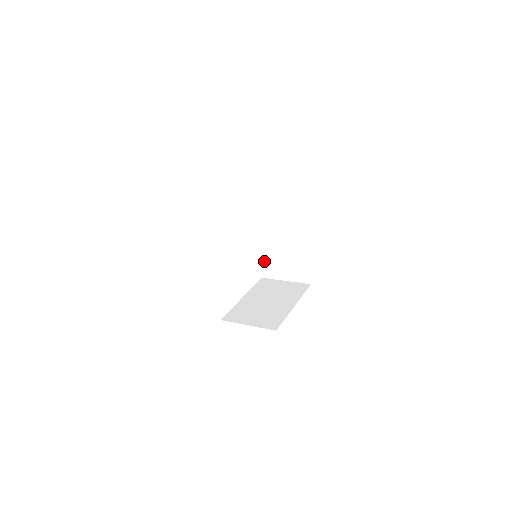
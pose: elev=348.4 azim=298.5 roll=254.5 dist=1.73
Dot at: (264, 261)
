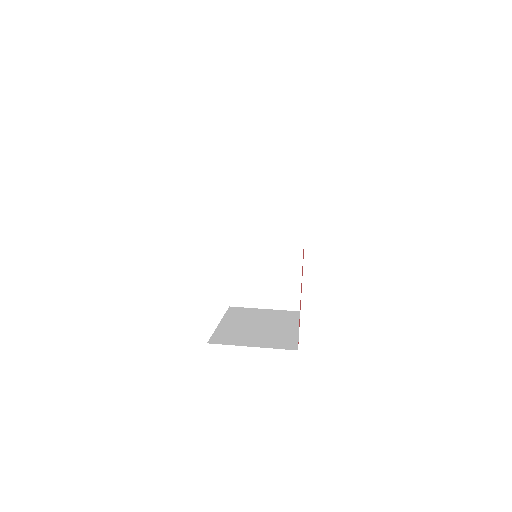
Dot at: (238, 282)
